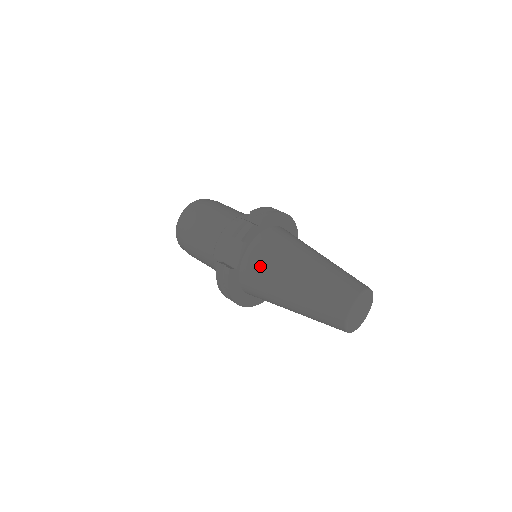
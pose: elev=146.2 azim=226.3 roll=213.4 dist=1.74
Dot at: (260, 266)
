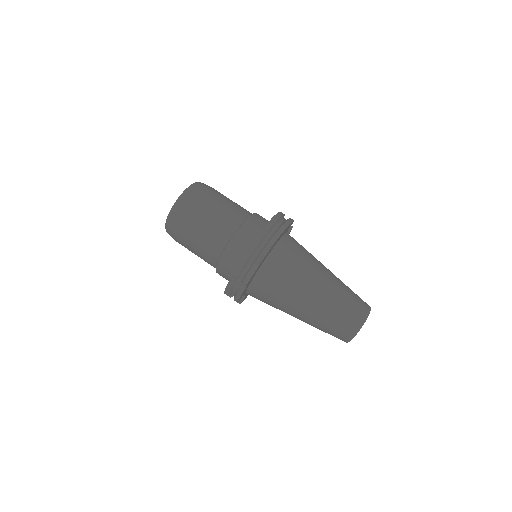
Dot at: (264, 302)
